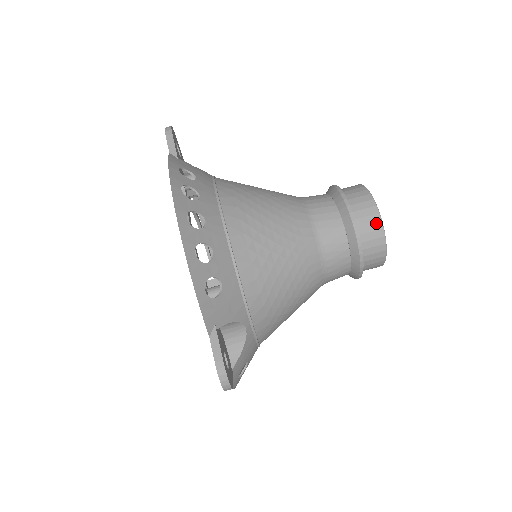
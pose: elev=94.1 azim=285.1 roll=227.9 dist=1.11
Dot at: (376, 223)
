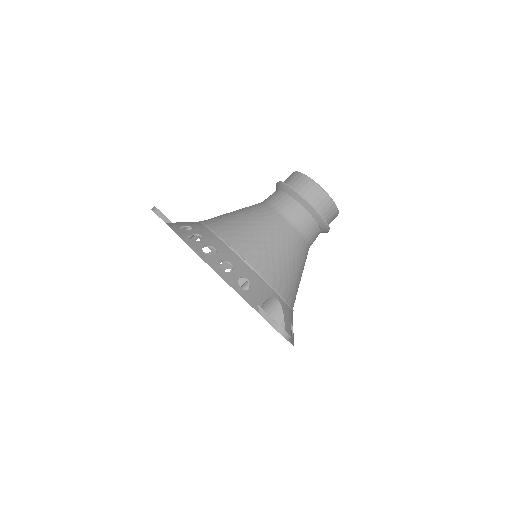
Dot at: (317, 190)
